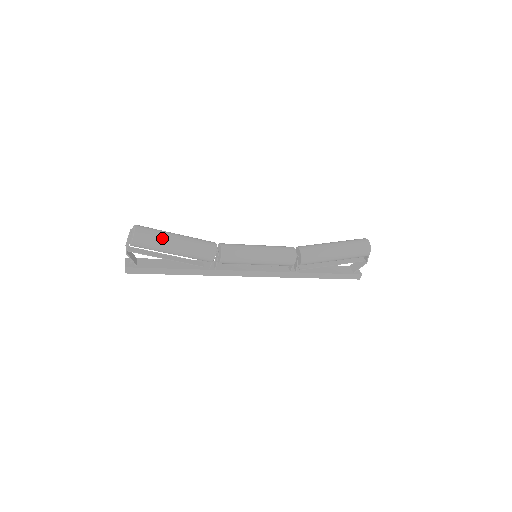
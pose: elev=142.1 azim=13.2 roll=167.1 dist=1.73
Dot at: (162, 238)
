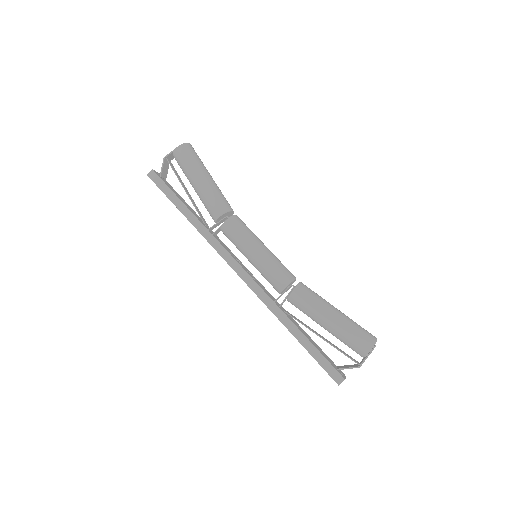
Dot at: (199, 164)
